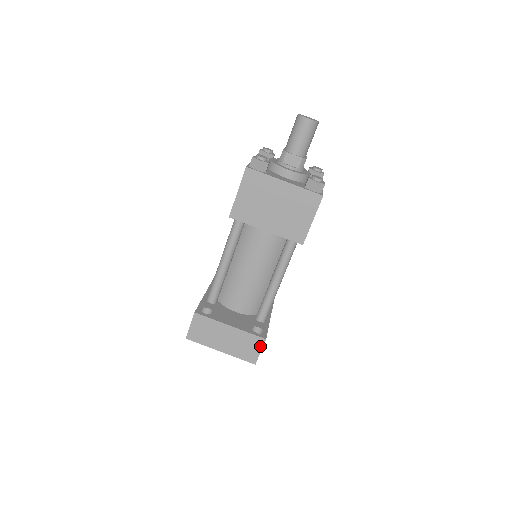
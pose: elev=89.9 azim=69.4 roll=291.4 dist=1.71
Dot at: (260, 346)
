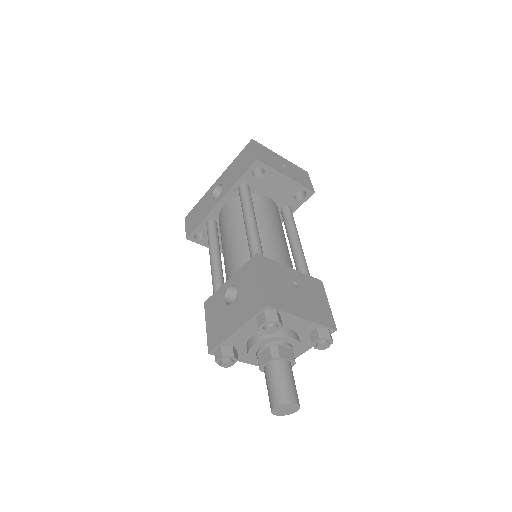
Dot at: occluded
